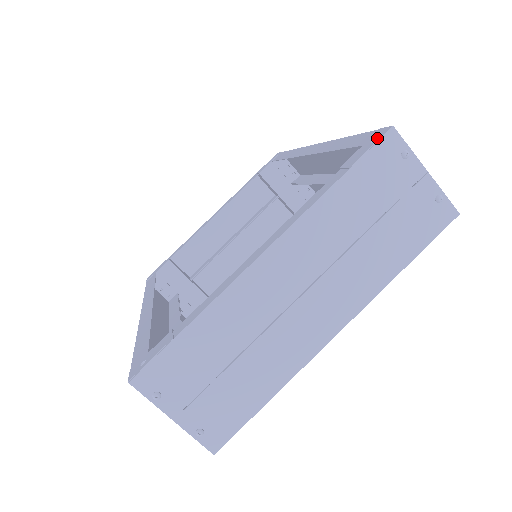
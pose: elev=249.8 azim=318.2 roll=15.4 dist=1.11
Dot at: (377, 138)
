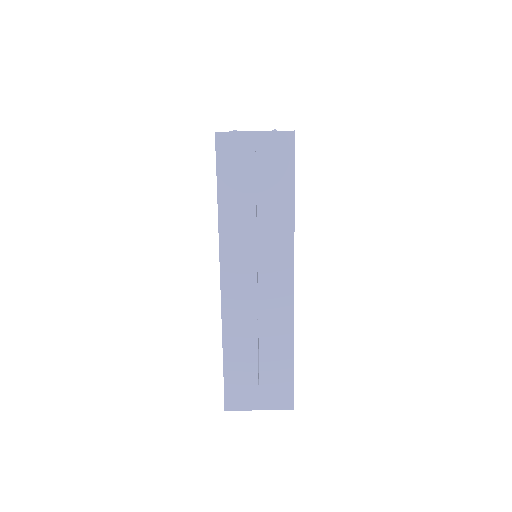
Dot at: occluded
